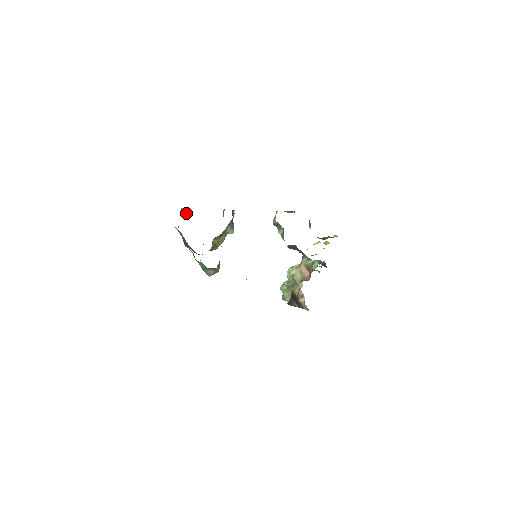
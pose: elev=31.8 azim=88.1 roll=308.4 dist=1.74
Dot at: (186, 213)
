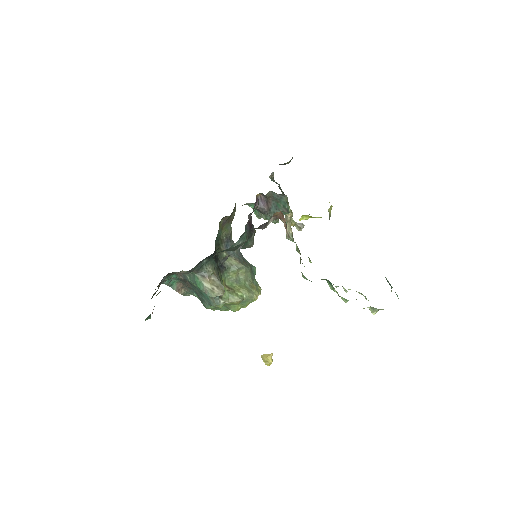
Dot at: (269, 362)
